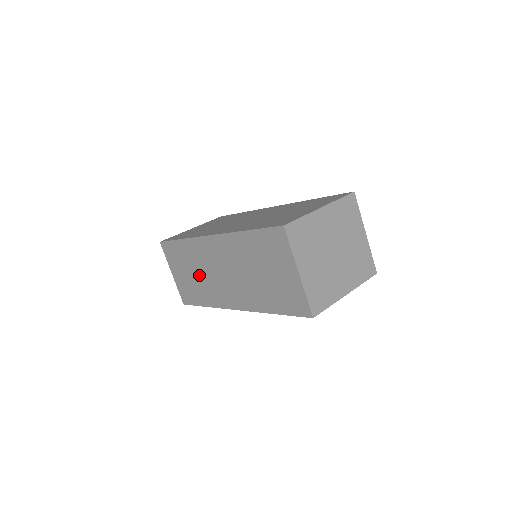
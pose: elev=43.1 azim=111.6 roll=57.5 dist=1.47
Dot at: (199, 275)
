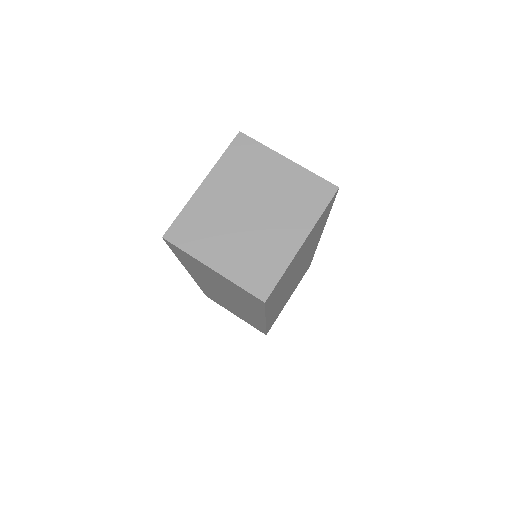
Dot at: (233, 308)
